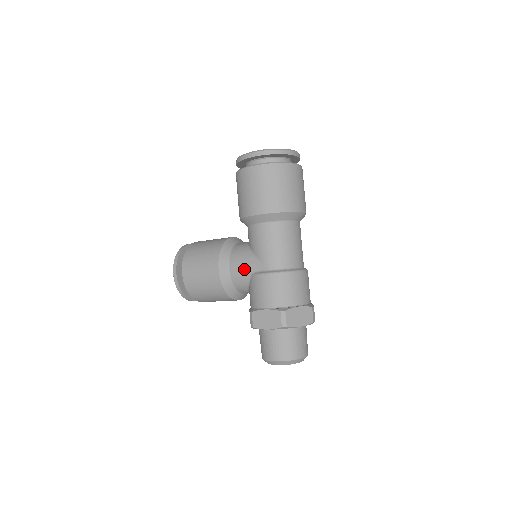
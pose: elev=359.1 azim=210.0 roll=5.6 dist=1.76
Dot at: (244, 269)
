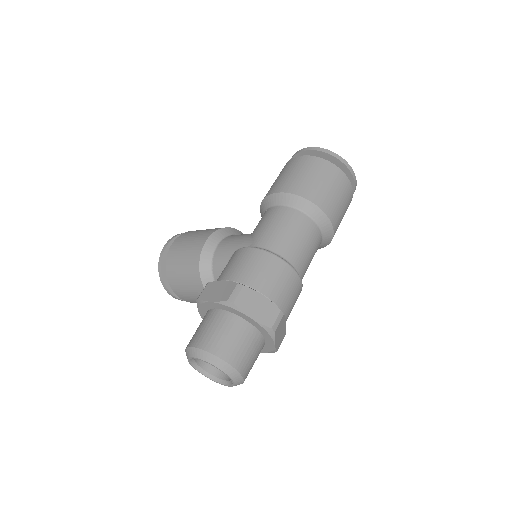
Dot at: (232, 245)
